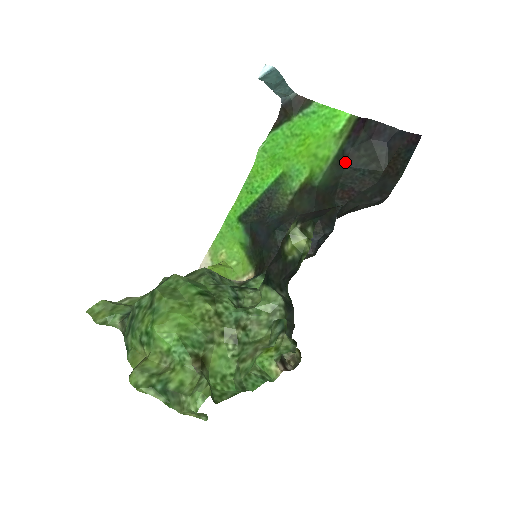
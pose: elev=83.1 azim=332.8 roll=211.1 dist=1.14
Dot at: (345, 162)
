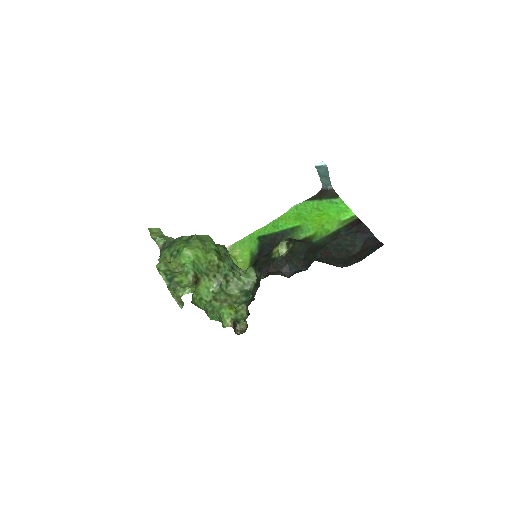
Dot at: (336, 238)
